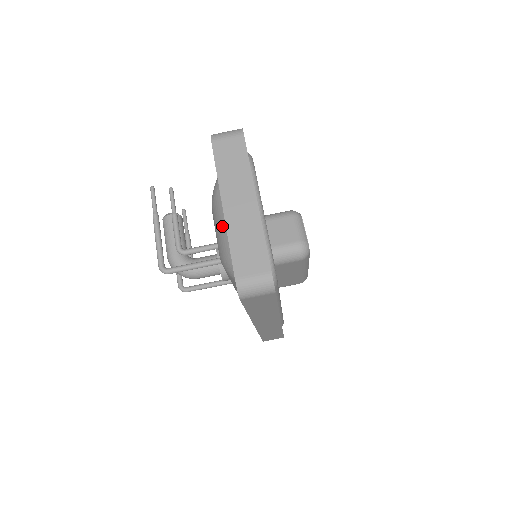
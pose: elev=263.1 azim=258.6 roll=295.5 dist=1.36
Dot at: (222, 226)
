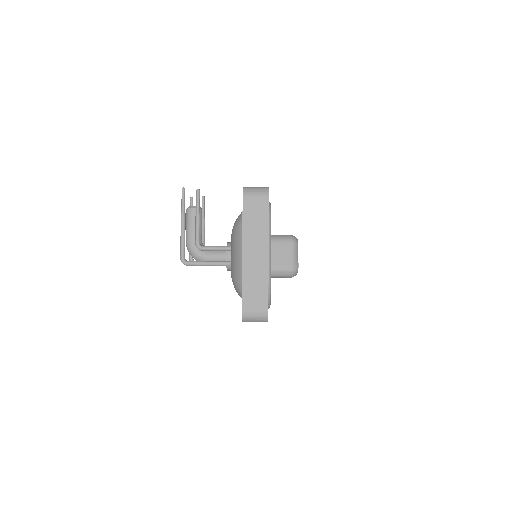
Dot at: (238, 258)
